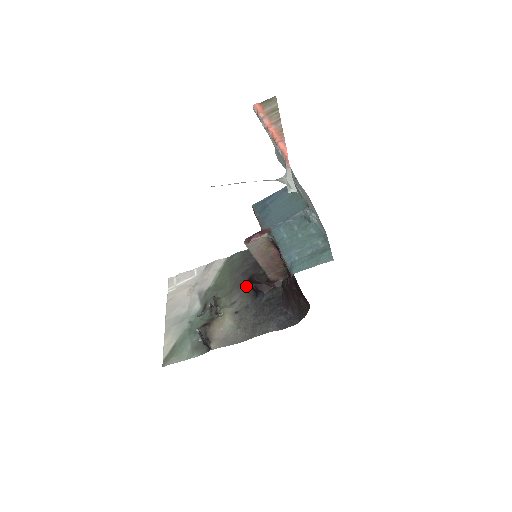
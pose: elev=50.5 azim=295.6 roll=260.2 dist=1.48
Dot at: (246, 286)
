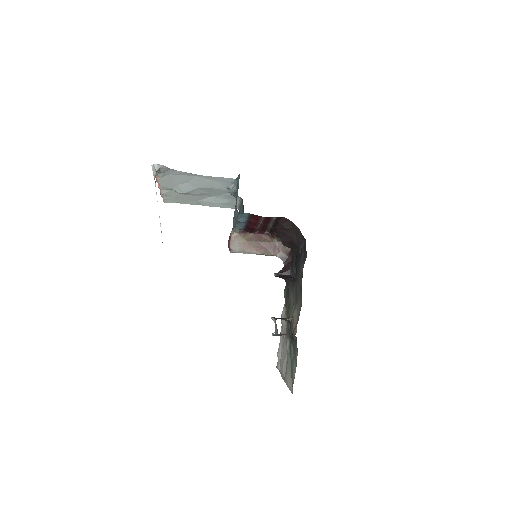
Dot at: (288, 286)
